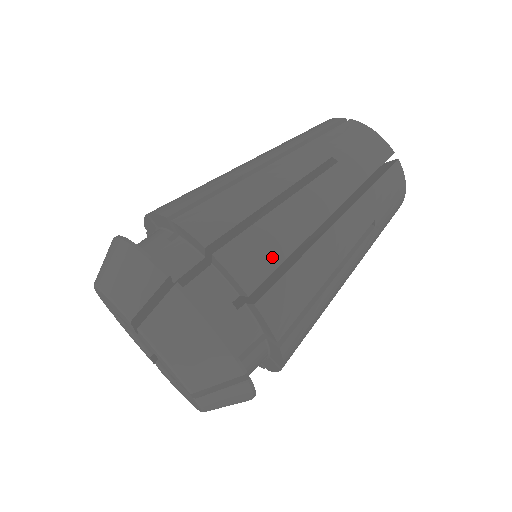
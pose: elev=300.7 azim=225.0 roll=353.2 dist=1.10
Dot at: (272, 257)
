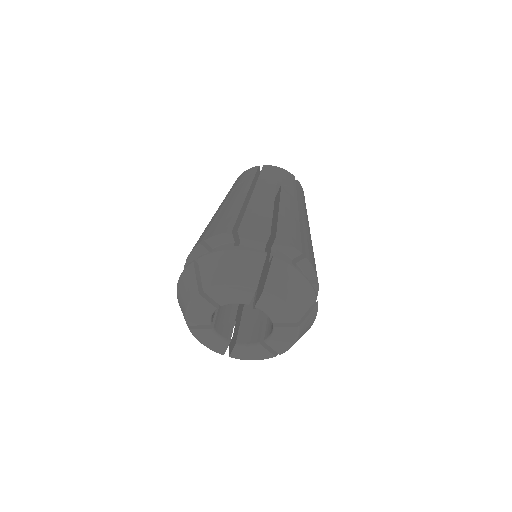
Dot at: (296, 234)
